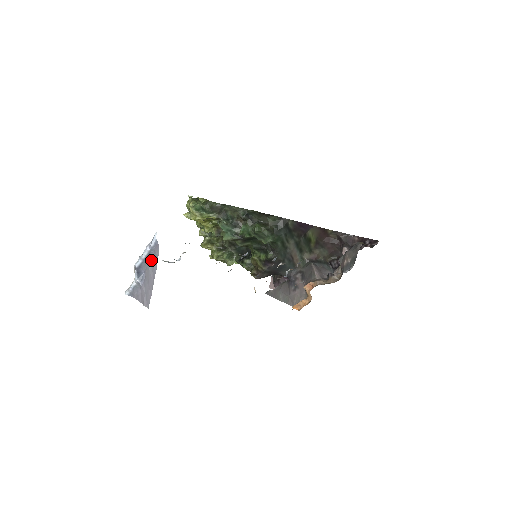
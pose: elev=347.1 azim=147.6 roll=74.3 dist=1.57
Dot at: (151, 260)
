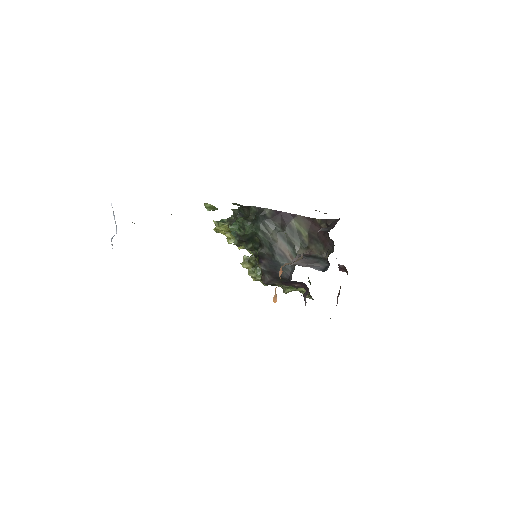
Dot at: occluded
